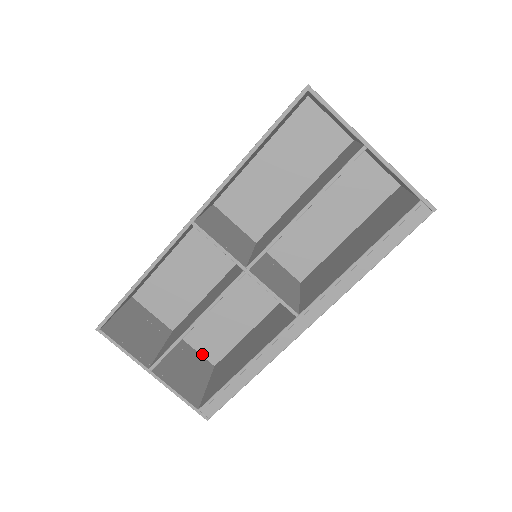
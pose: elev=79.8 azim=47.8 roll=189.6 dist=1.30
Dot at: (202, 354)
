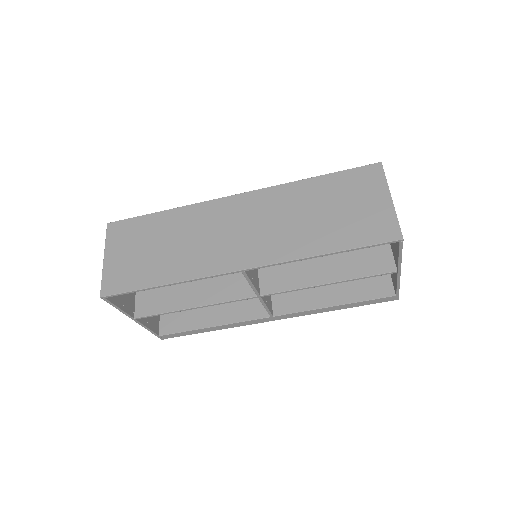
Dot at: occluded
